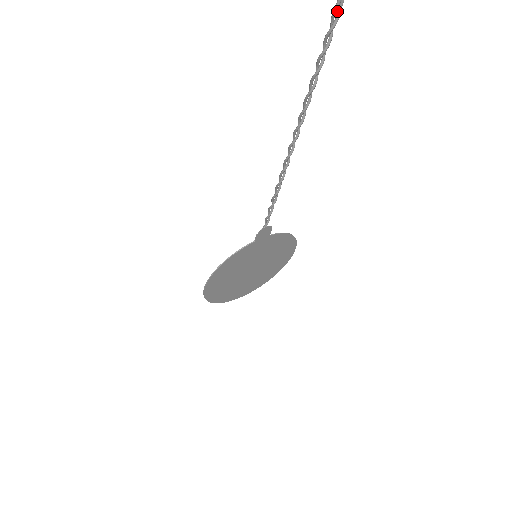
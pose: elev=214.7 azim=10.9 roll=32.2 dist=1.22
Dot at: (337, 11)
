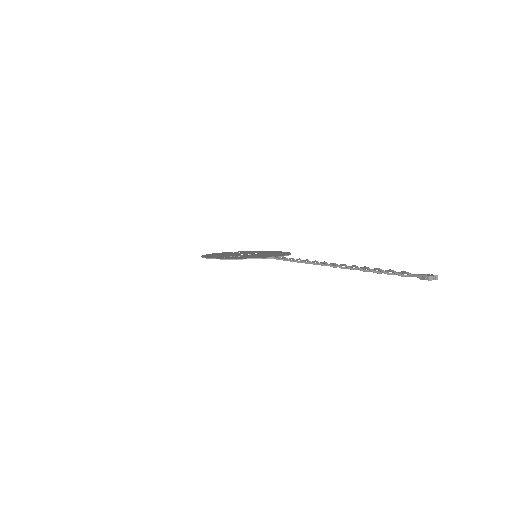
Dot at: (412, 274)
